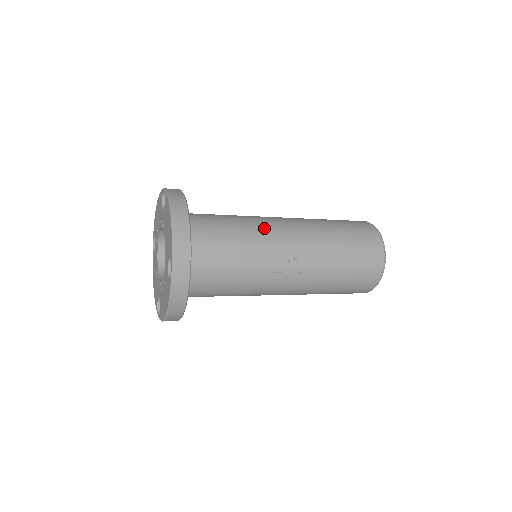
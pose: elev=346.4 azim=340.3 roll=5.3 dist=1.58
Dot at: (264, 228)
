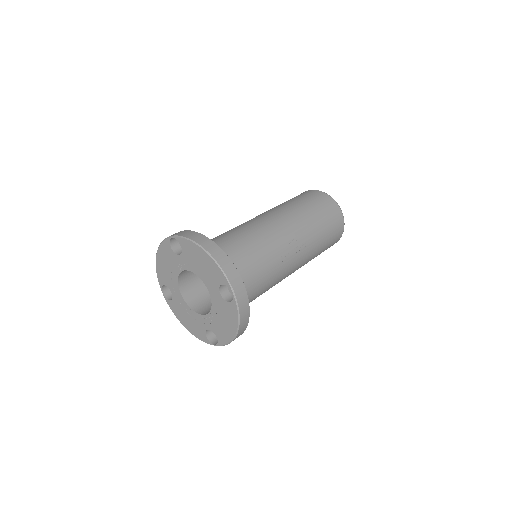
Dot at: (259, 229)
